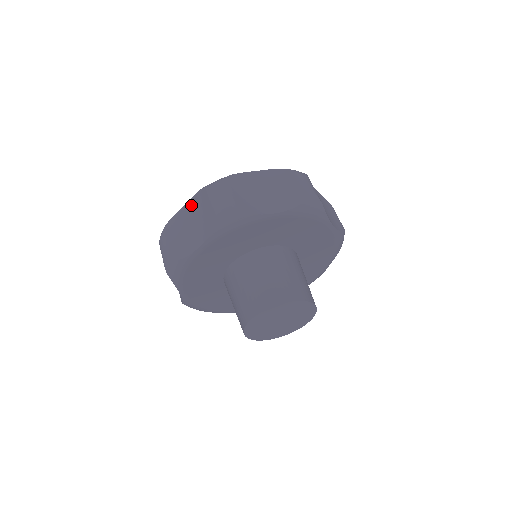
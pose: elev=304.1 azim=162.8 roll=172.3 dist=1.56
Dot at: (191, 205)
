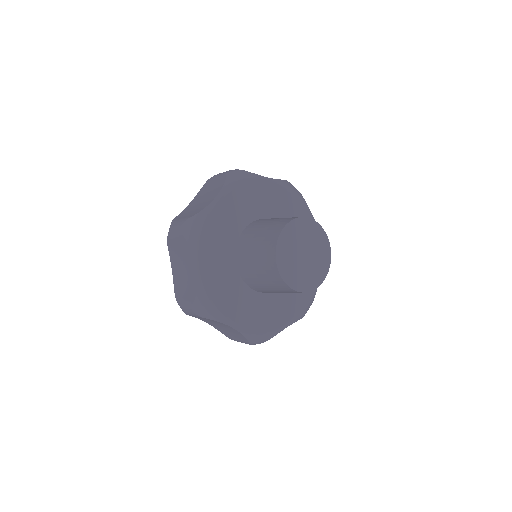
Dot at: (173, 262)
